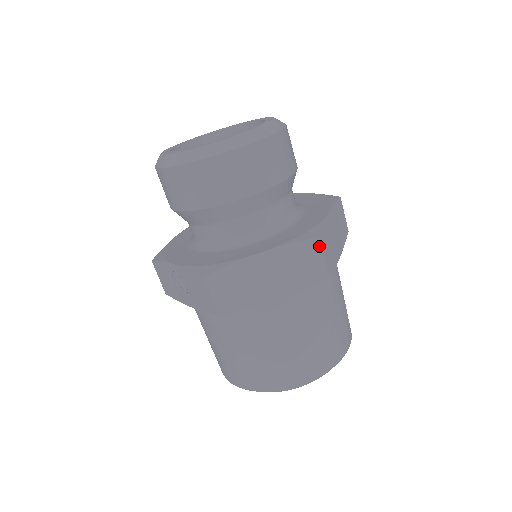
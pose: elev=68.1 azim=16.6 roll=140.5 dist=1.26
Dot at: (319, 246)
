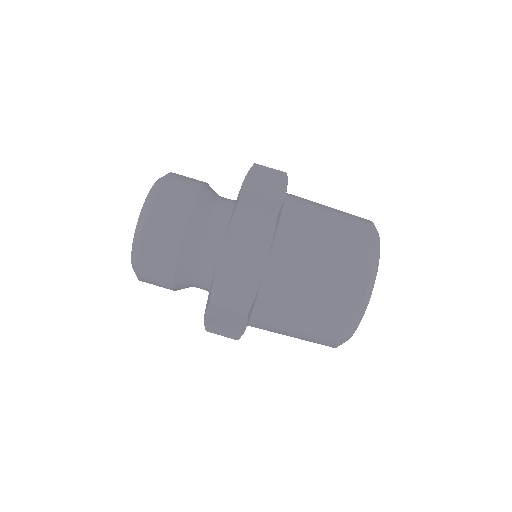
Dot at: (246, 206)
